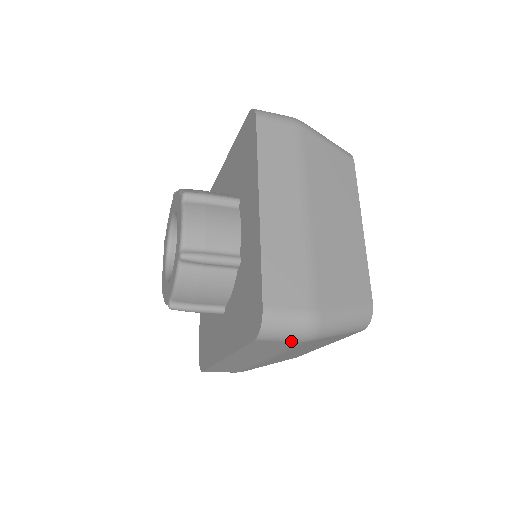
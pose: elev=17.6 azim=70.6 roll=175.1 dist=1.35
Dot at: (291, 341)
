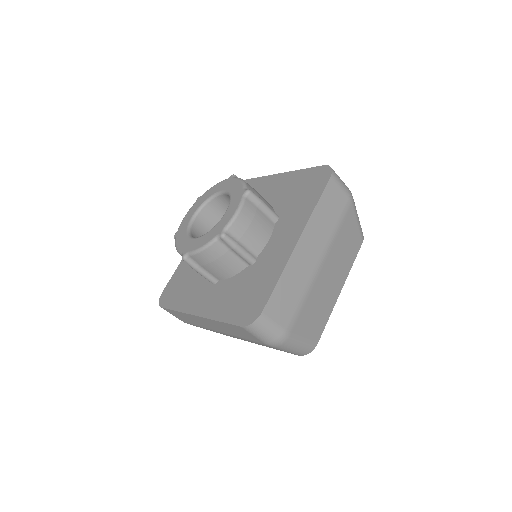
Dot at: (260, 340)
